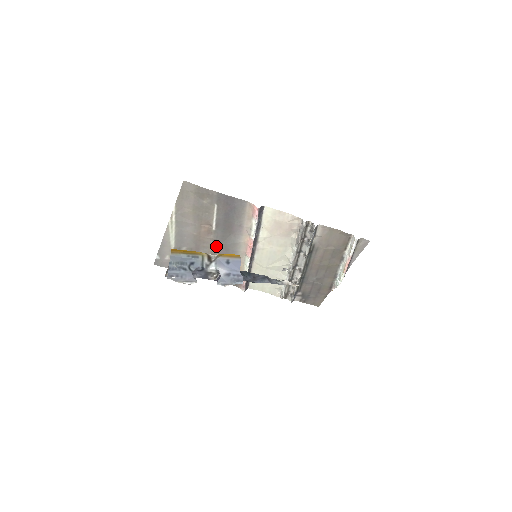
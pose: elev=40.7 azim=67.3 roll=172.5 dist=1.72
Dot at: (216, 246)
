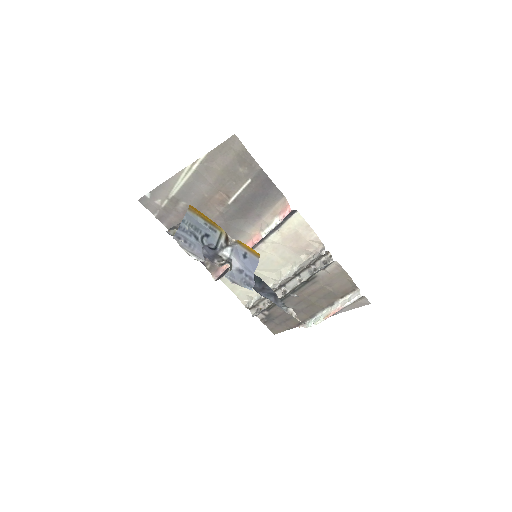
Dot at: (218, 220)
